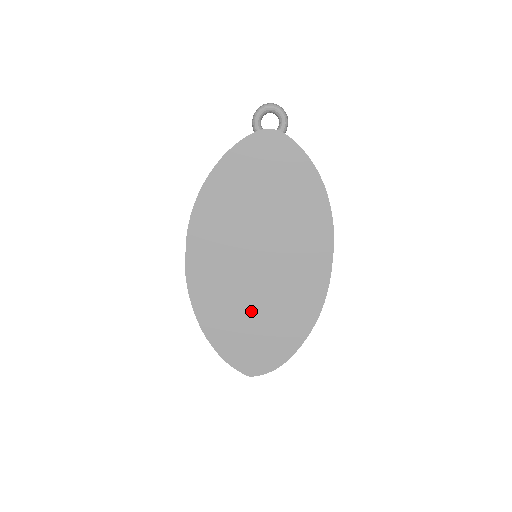
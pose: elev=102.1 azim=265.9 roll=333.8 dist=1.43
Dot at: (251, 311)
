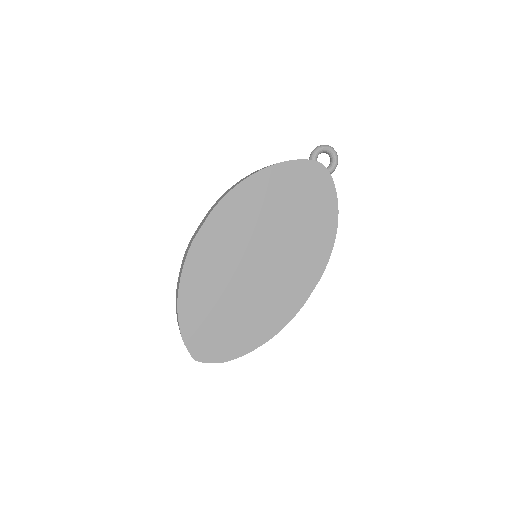
Dot at: (230, 300)
